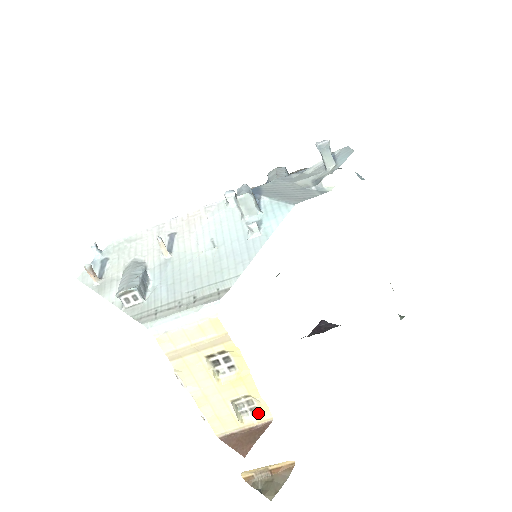
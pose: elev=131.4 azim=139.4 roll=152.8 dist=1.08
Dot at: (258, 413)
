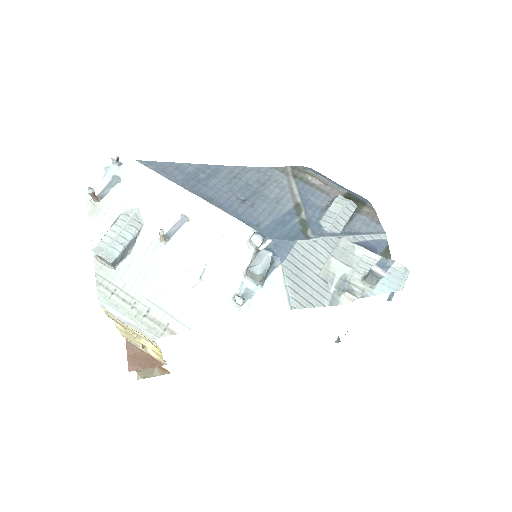
Dot at: occluded
